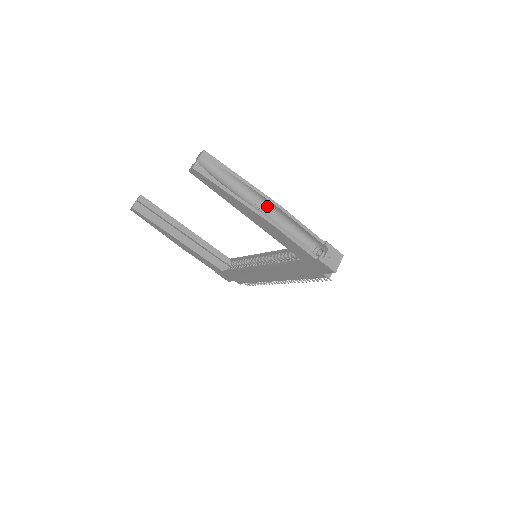
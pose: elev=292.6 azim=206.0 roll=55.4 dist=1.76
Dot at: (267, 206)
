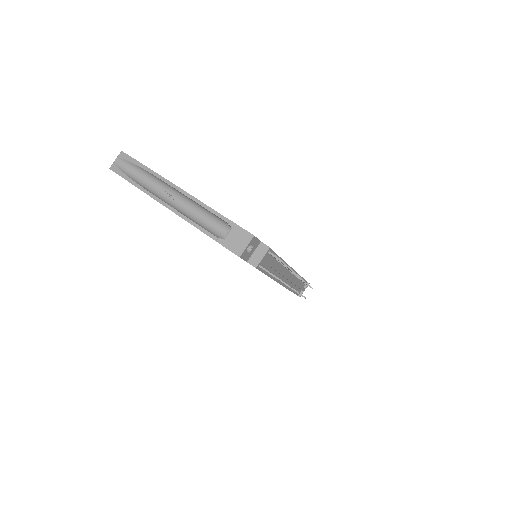
Dot at: (175, 191)
